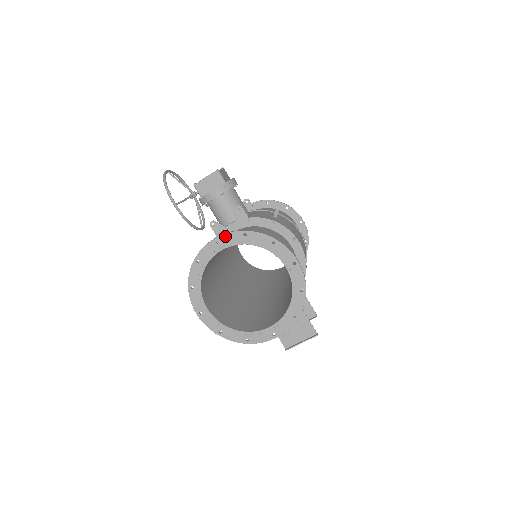
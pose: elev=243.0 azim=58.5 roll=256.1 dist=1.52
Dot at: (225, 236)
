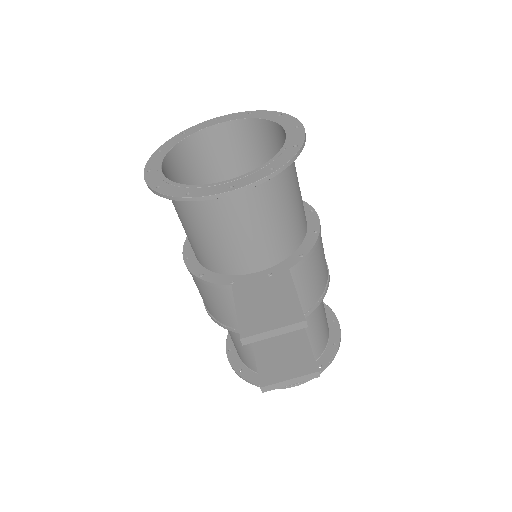
Dot at: (228, 116)
